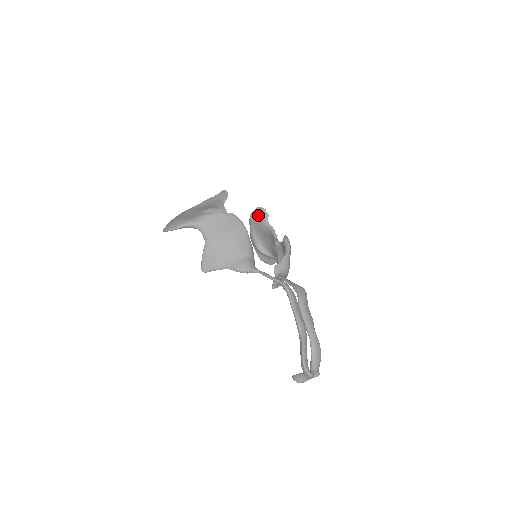
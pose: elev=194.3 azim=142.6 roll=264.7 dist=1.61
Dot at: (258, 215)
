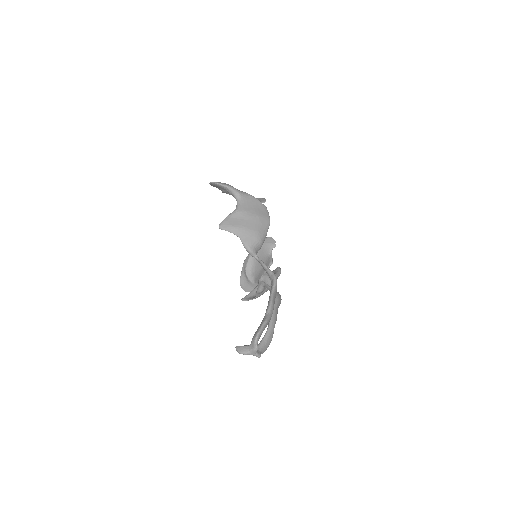
Dot at: (267, 242)
